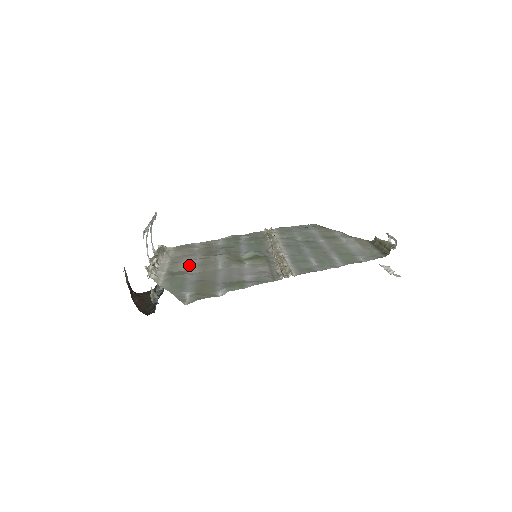
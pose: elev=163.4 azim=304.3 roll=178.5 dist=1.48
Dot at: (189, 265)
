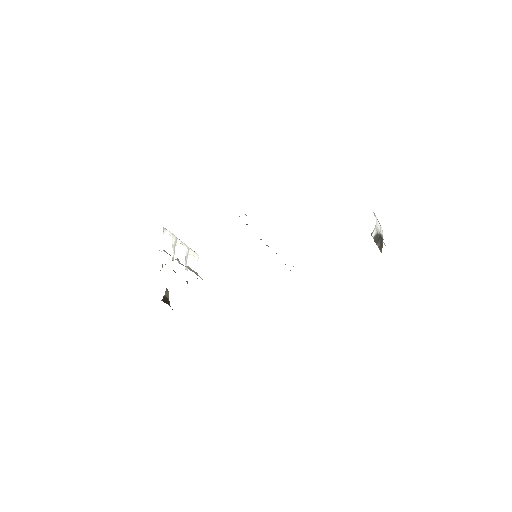
Dot at: occluded
